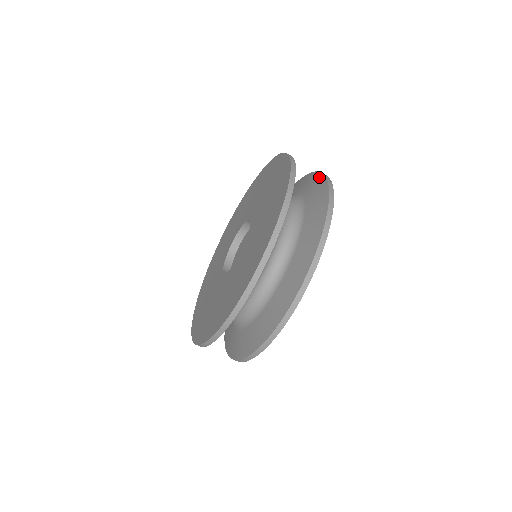
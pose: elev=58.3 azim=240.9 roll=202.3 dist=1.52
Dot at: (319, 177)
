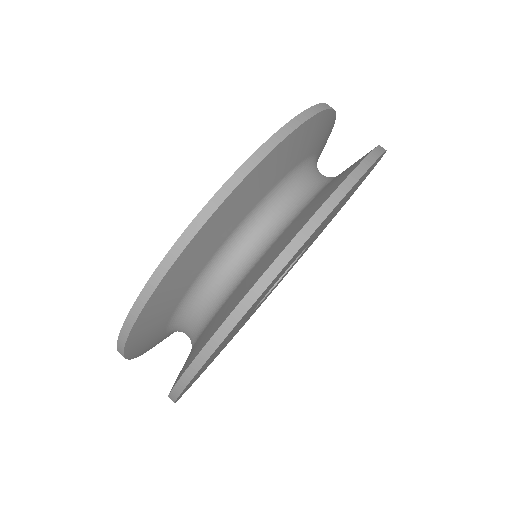
Dot at: occluded
